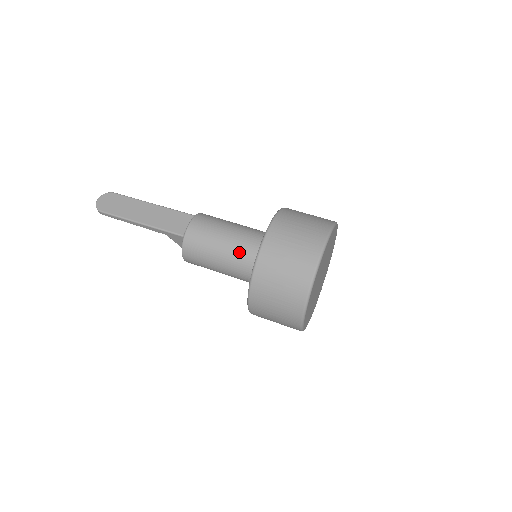
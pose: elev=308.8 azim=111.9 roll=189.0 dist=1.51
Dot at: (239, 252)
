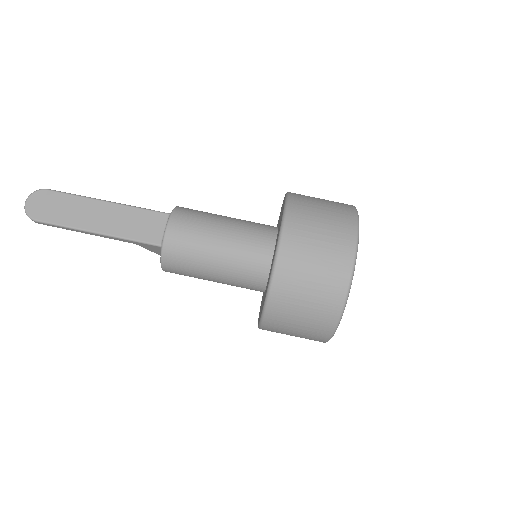
Dot at: (239, 261)
